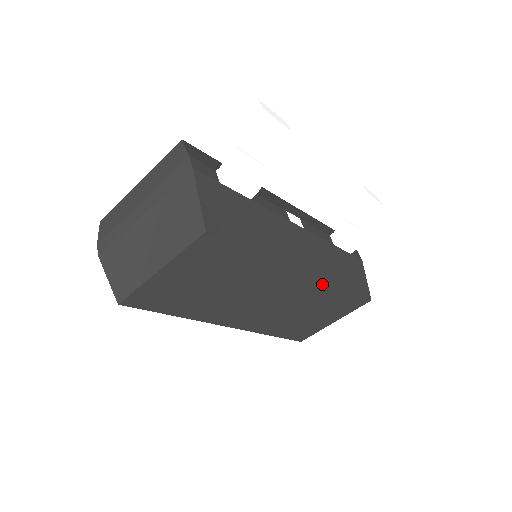
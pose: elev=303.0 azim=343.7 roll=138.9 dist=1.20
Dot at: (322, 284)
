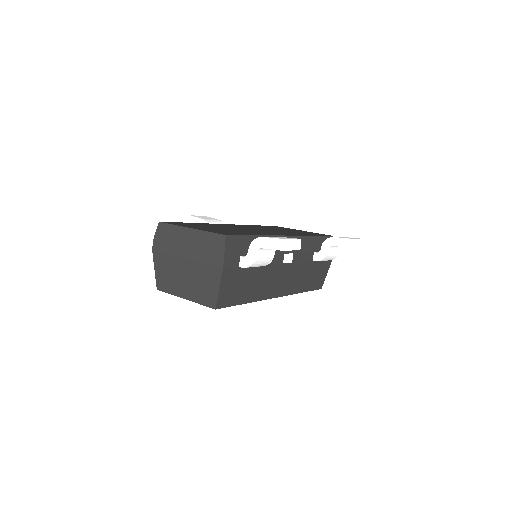
Dot at: occluded
